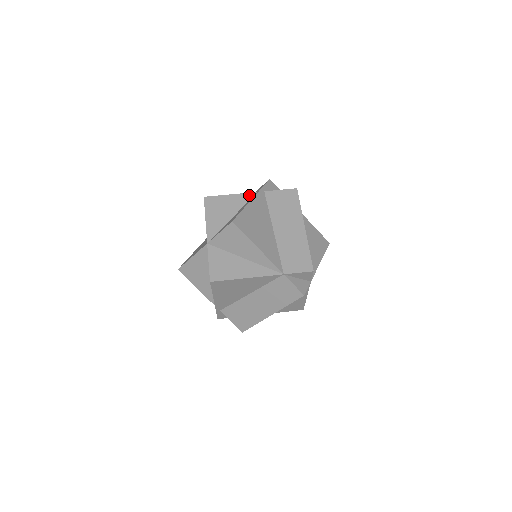
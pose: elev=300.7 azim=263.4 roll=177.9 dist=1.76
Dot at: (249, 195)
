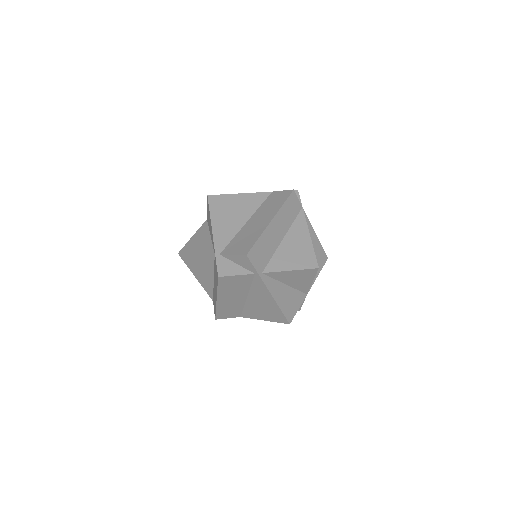
Dot at: occluded
